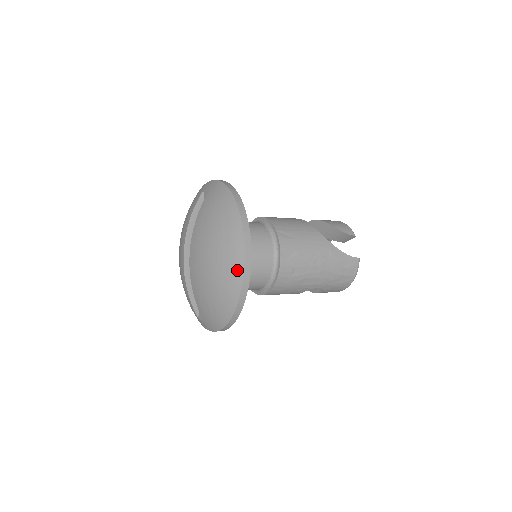
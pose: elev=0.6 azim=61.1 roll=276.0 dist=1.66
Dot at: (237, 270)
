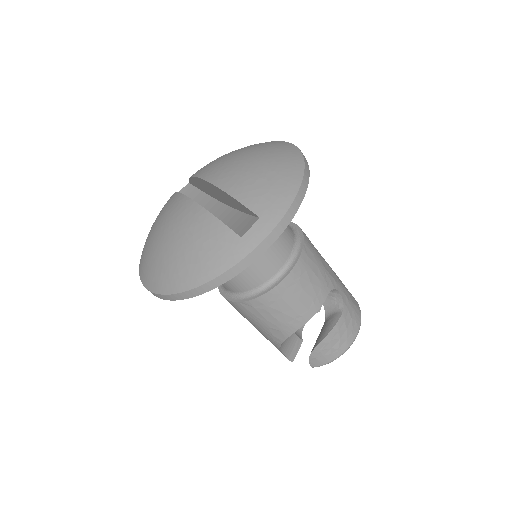
Dot at: (281, 143)
